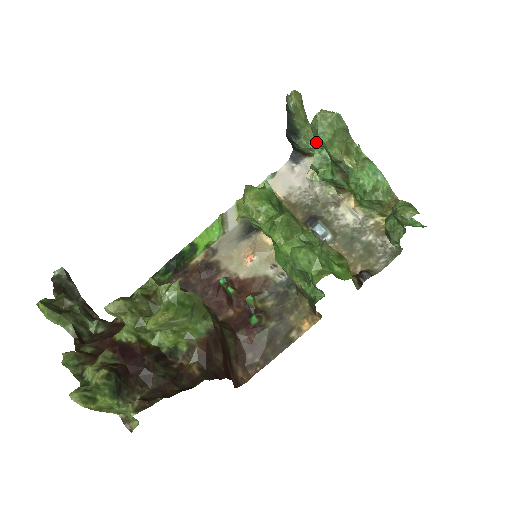
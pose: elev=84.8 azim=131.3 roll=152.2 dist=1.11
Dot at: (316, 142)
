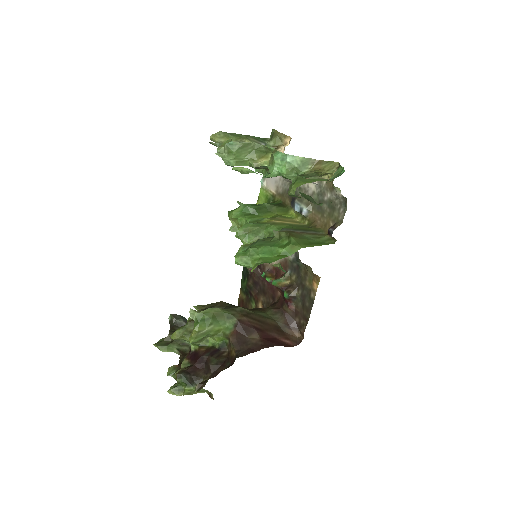
Dot at: occluded
